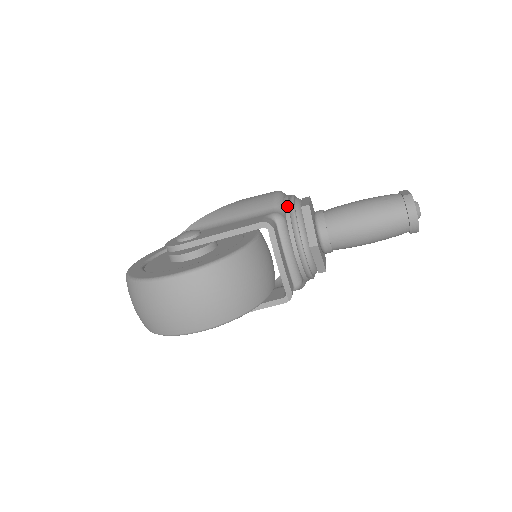
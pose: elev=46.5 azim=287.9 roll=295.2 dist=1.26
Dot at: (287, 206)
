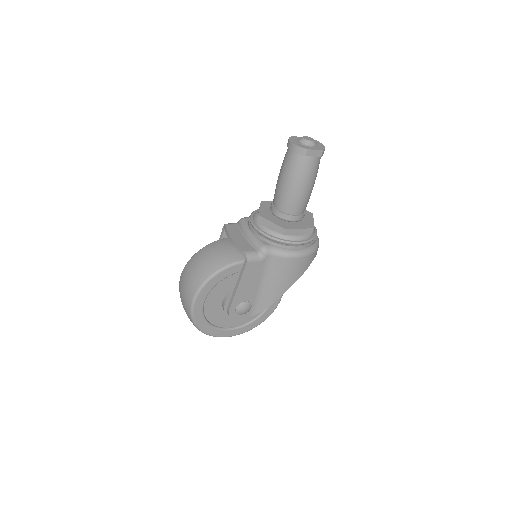
Dot at: occluded
